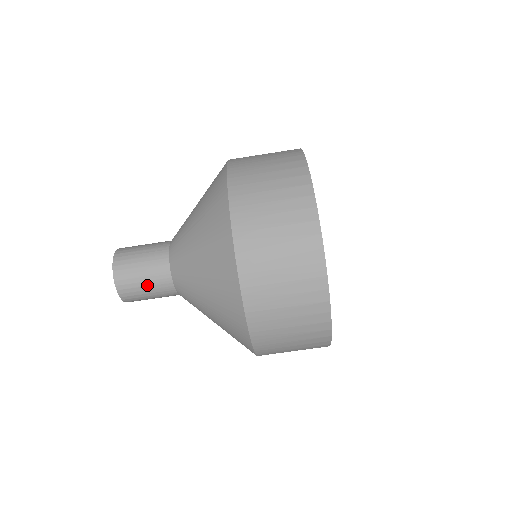
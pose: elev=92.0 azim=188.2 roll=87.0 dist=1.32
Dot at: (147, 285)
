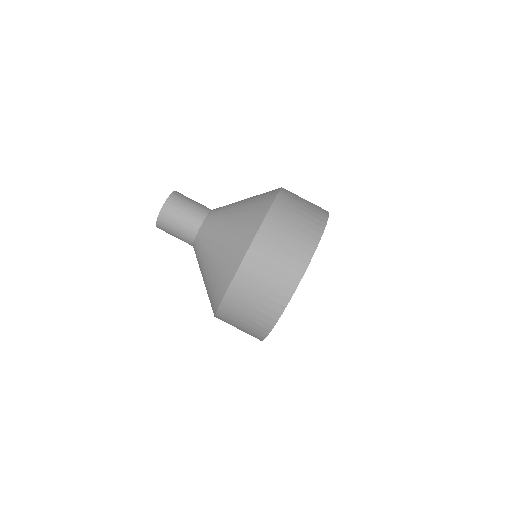
Dot at: (176, 235)
